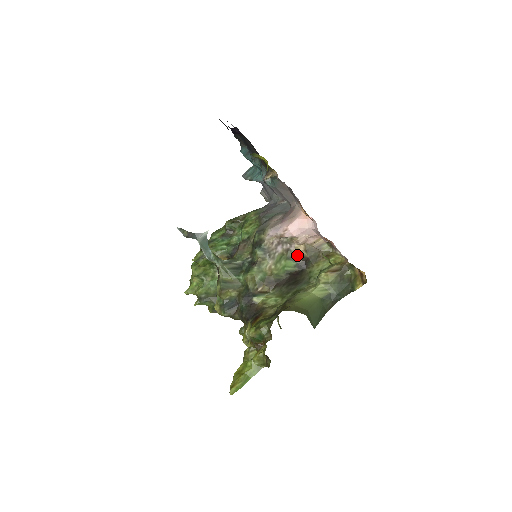
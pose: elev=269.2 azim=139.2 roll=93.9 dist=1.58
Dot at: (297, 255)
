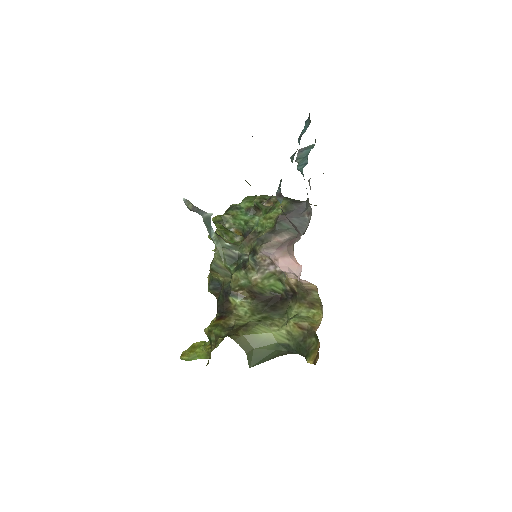
Dot at: (287, 283)
